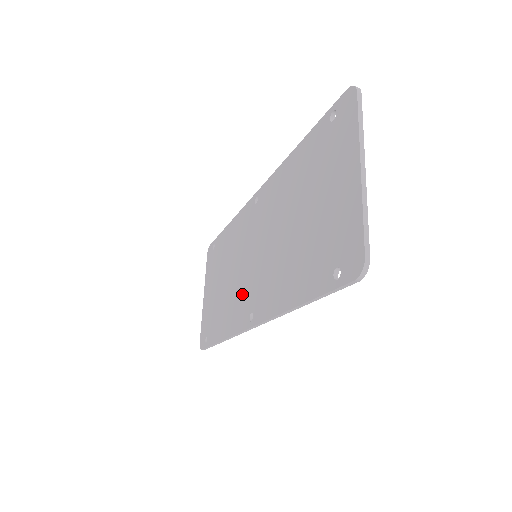
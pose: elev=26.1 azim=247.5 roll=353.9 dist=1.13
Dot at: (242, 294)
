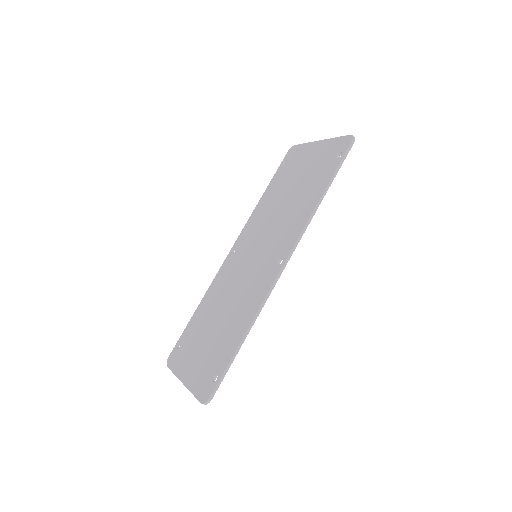
Dot at: (256, 278)
